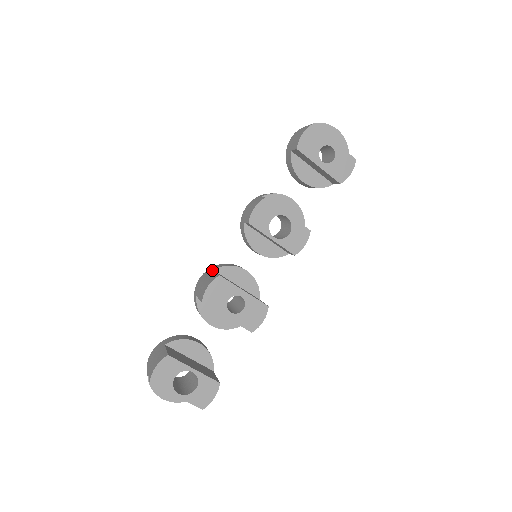
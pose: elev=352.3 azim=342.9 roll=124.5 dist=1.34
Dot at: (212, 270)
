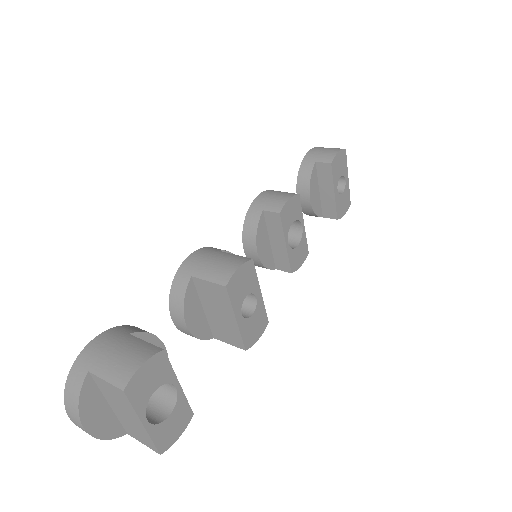
Dot at: (218, 250)
